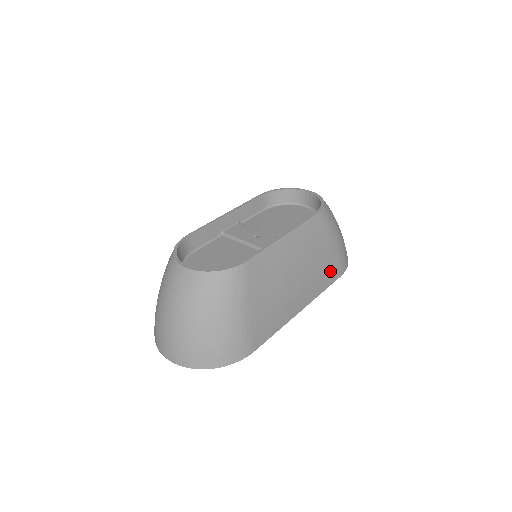
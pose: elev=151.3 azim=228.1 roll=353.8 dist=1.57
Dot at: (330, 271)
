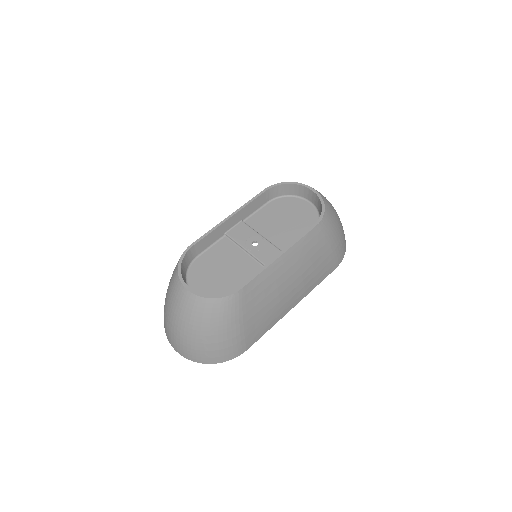
Dot at: (325, 269)
